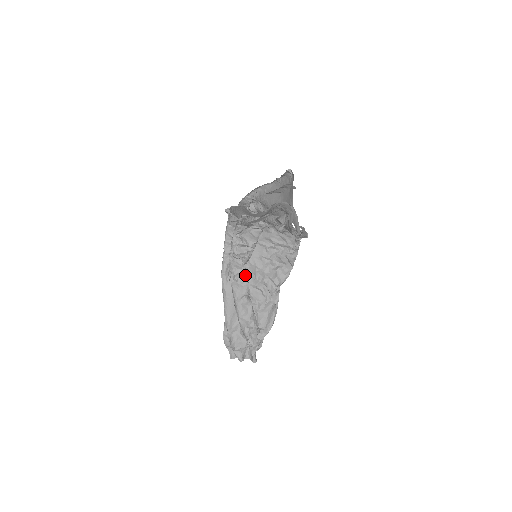
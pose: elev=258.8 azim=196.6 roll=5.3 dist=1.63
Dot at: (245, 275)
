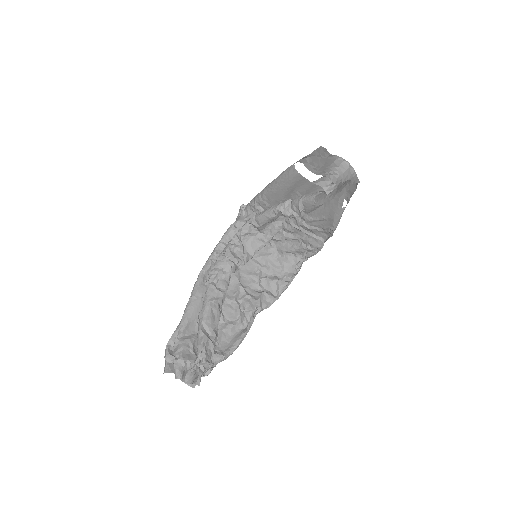
Dot at: (227, 282)
